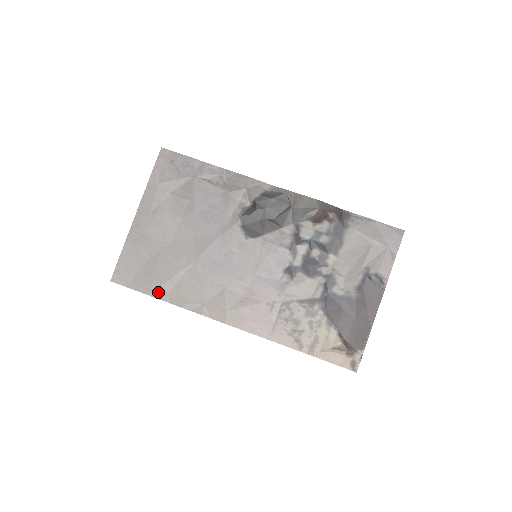
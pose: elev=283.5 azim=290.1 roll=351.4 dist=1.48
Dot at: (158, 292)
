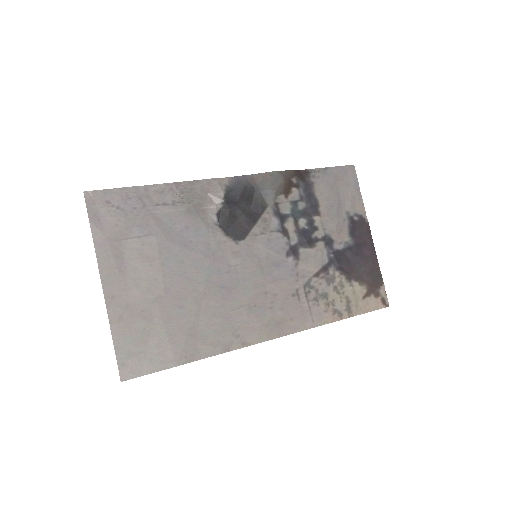
Dot at: (184, 356)
